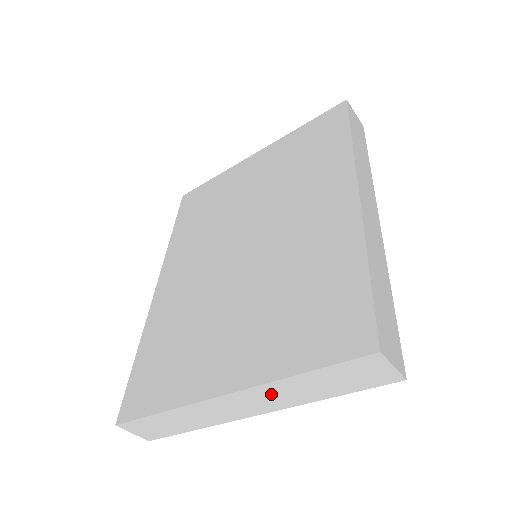
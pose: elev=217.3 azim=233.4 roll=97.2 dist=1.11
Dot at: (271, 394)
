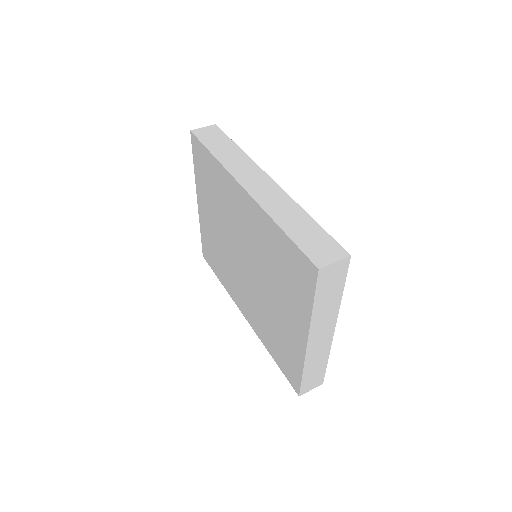
Dot at: (321, 321)
